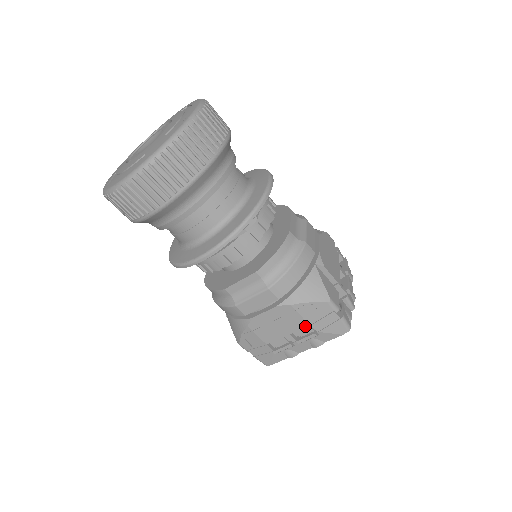
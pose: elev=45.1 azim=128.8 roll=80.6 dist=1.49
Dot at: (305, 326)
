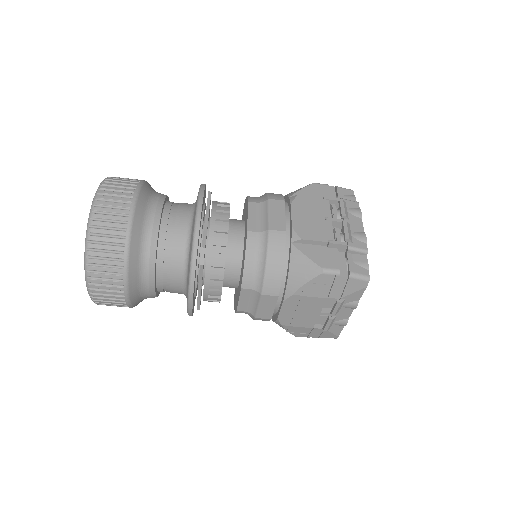
Dot at: (324, 301)
